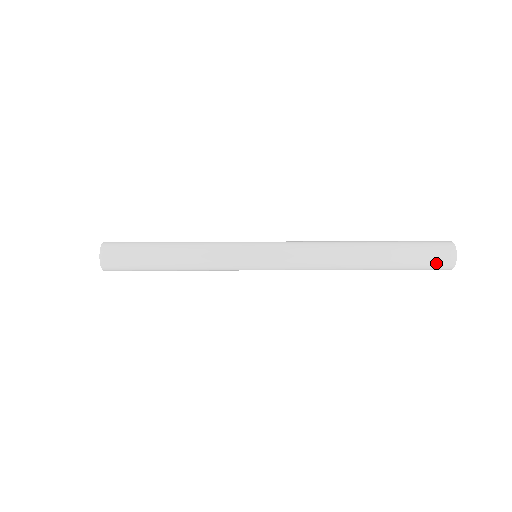
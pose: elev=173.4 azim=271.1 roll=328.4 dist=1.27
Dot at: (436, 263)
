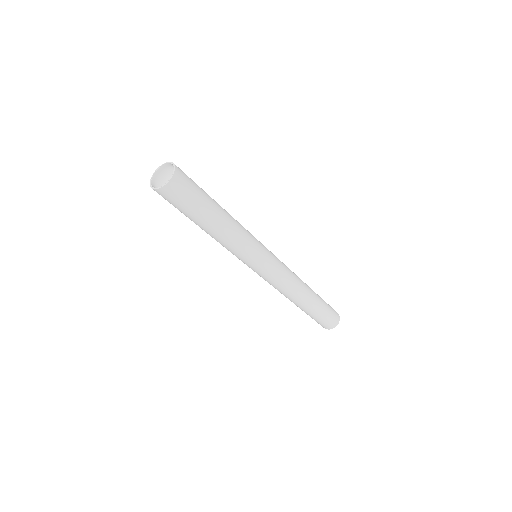
Dot at: (334, 312)
